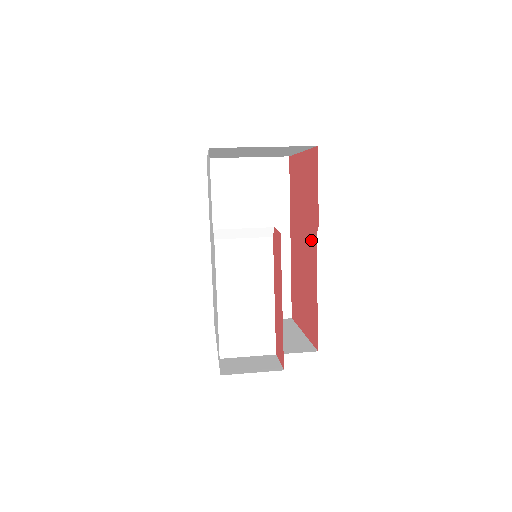
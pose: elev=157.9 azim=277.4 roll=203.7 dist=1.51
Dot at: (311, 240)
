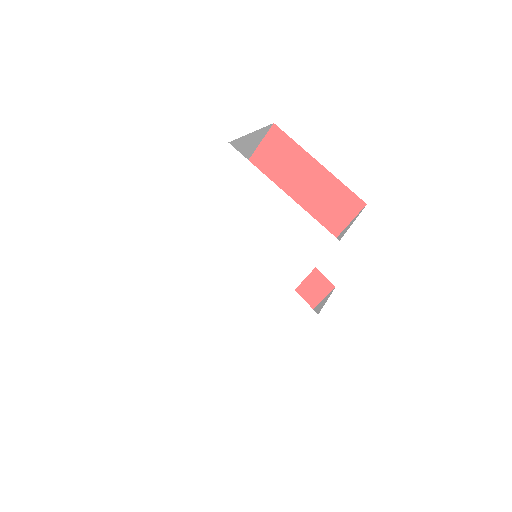
Dot at: occluded
